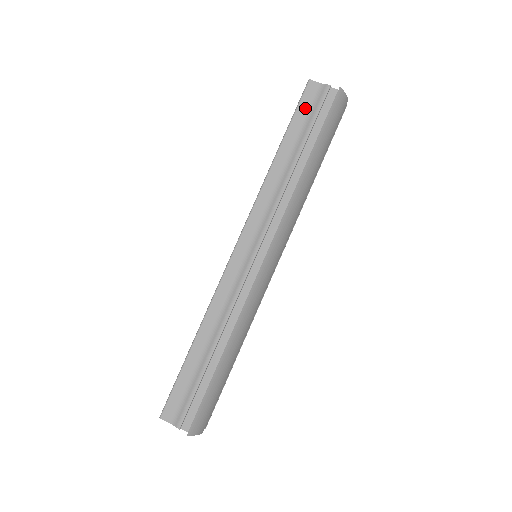
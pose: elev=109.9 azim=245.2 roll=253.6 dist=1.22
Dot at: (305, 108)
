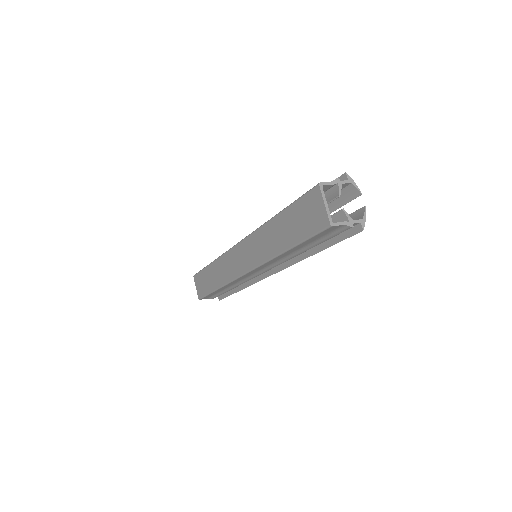
Dot at: occluded
